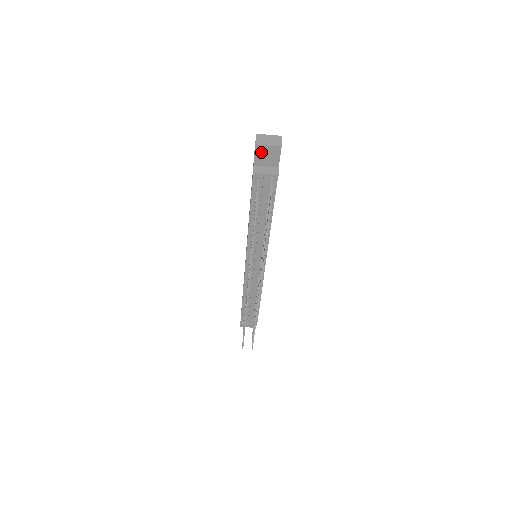
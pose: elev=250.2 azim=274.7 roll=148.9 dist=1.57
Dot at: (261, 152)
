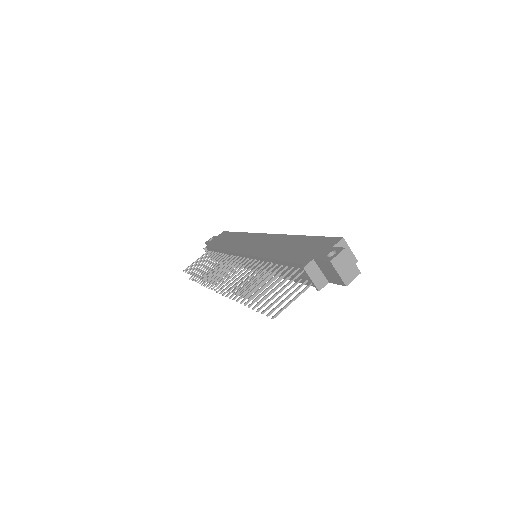
Dot at: (328, 266)
